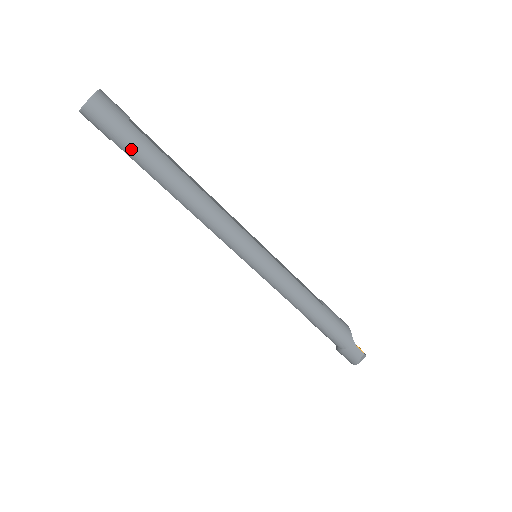
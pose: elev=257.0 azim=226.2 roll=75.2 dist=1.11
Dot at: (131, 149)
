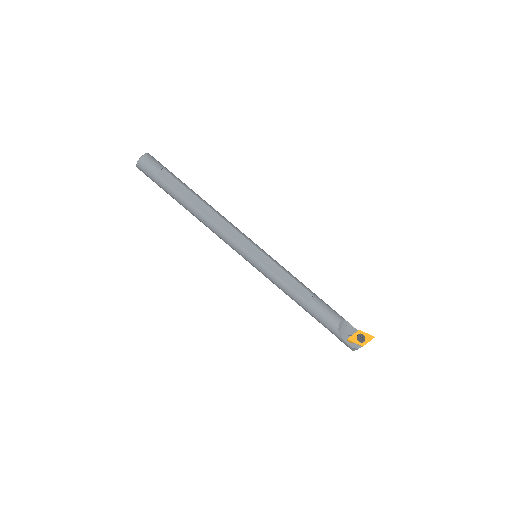
Dot at: (163, 189)
